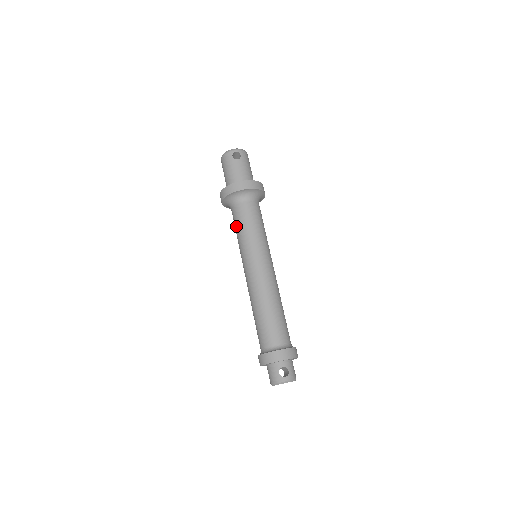
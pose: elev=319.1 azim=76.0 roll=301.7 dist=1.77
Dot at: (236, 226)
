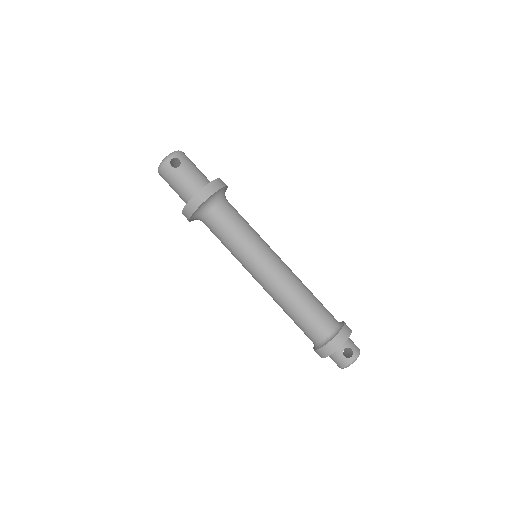
Dot at: (220, 238)
